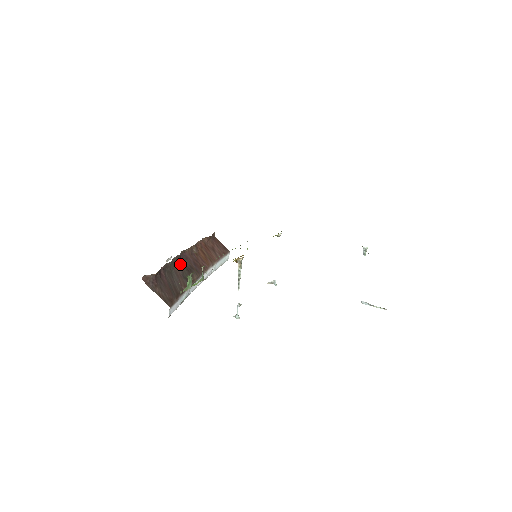
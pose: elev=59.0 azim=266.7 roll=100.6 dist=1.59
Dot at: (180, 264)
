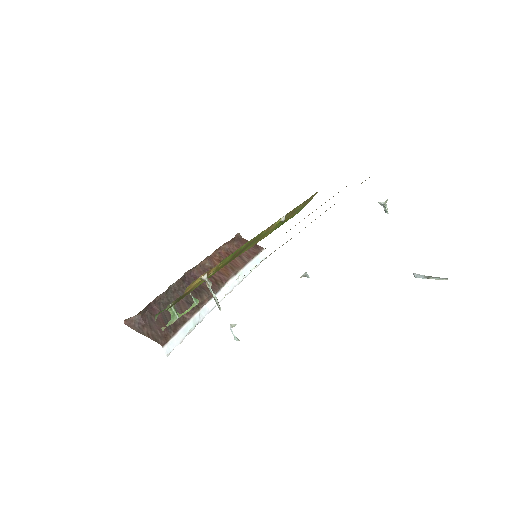
Dot at: (184, 288)
